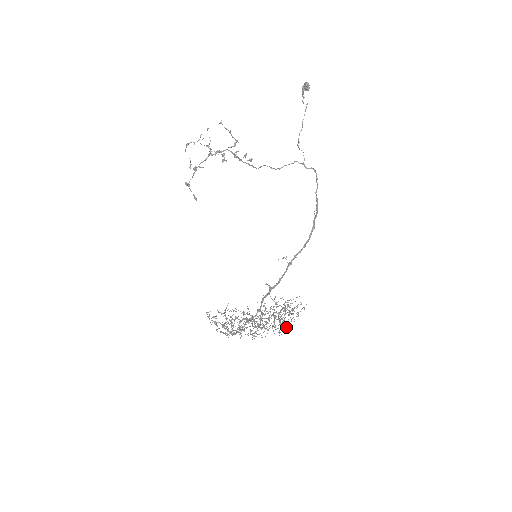
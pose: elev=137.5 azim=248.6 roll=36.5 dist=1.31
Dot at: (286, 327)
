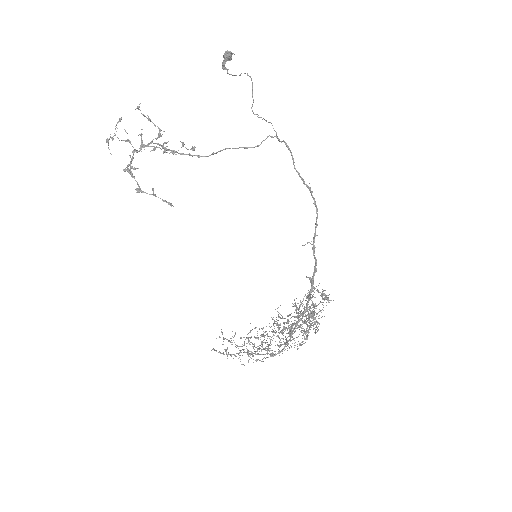
Dot at: occluded
